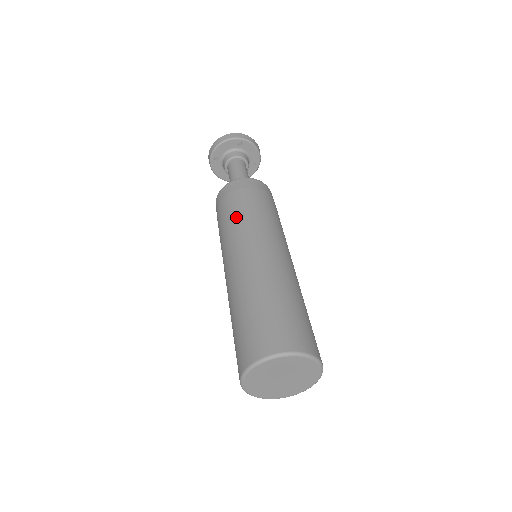
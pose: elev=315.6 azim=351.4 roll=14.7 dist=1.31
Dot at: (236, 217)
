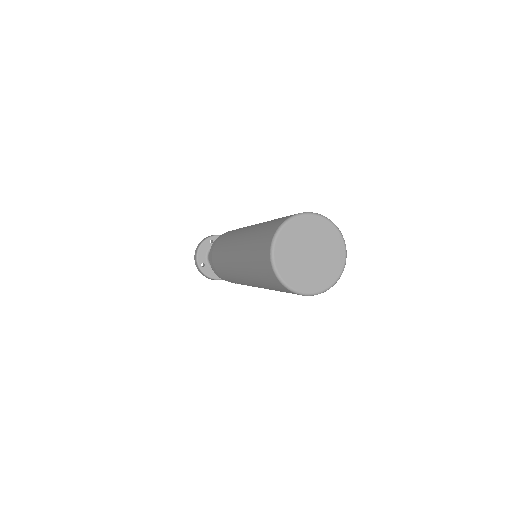
Dot at: occluded
